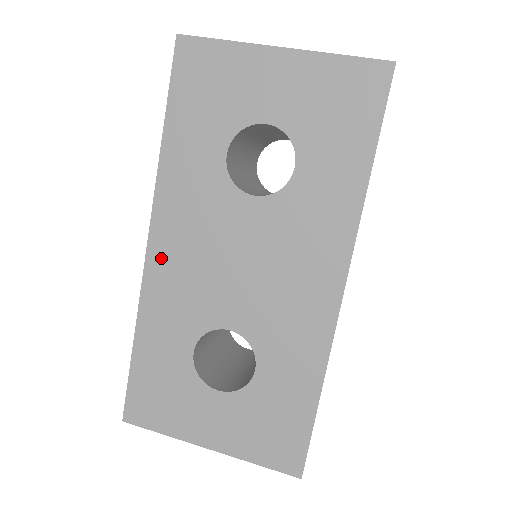
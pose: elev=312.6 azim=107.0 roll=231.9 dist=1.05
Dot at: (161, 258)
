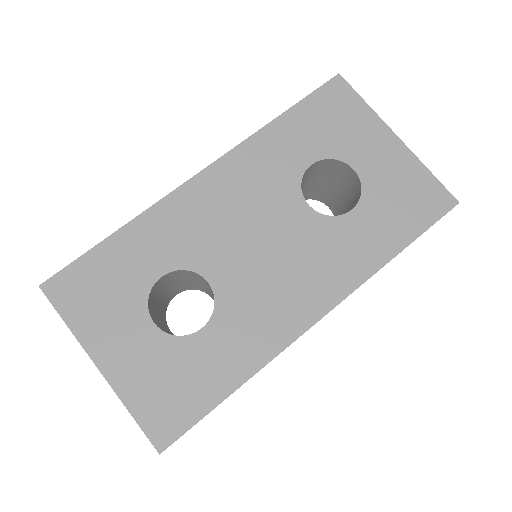
Dot at: (202, 189)
